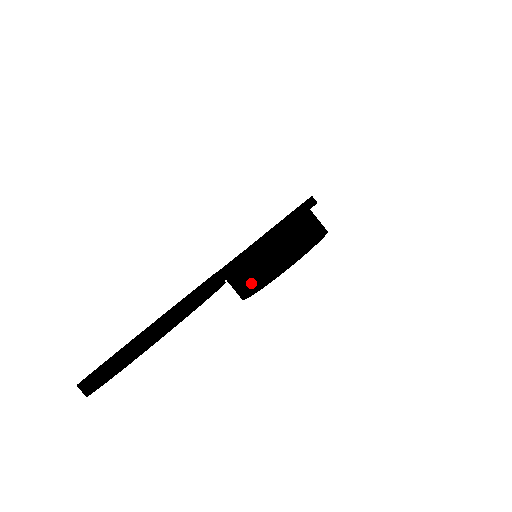
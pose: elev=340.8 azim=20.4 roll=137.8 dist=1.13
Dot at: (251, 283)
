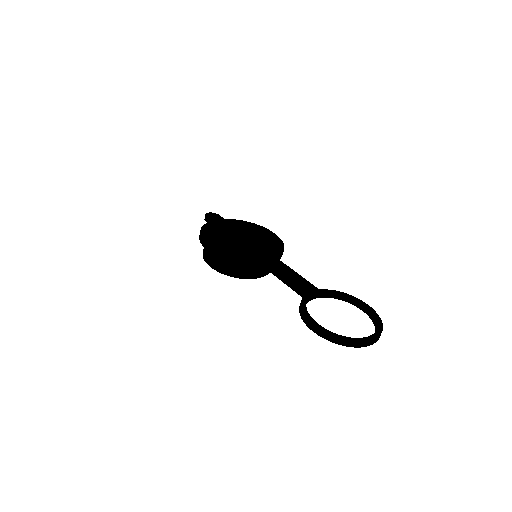
Dot at: (255, 273)
